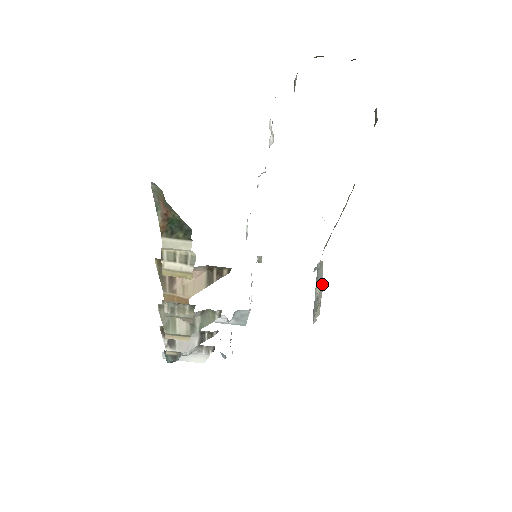
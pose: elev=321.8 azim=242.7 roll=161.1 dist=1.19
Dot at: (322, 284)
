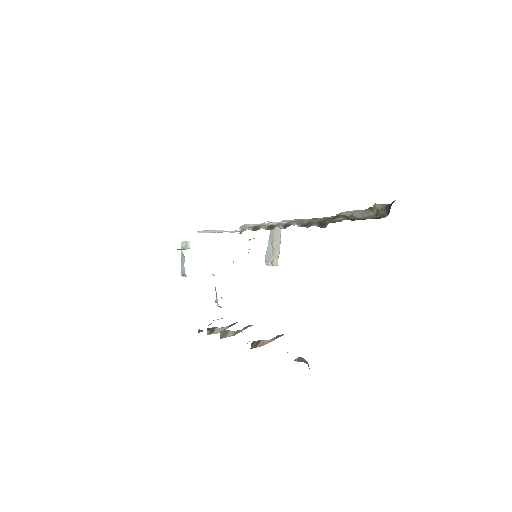
Dot at: occluded
